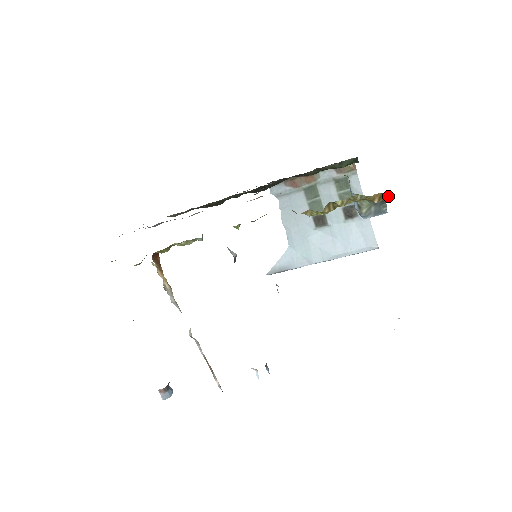
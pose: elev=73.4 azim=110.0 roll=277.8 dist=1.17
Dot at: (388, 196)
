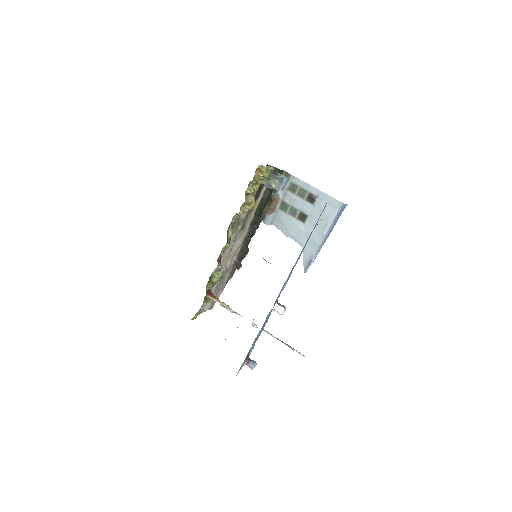
Dot at: (262, 168)
